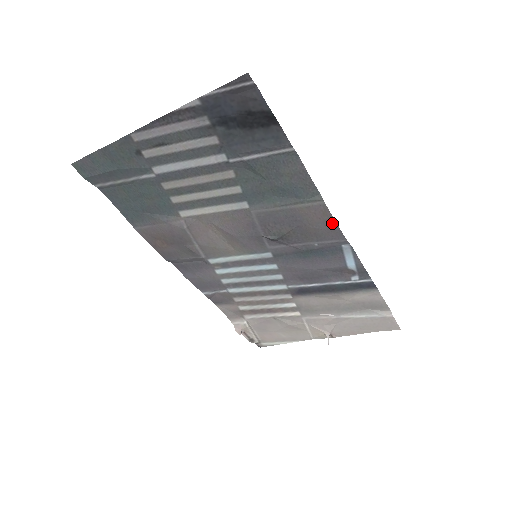
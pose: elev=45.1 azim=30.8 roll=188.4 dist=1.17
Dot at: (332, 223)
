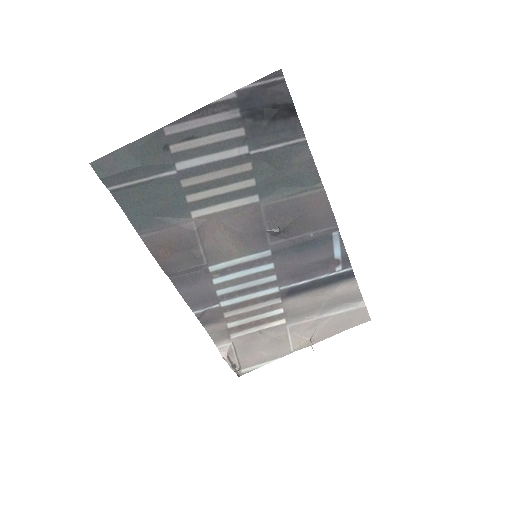
Dot at: (328, 209)
